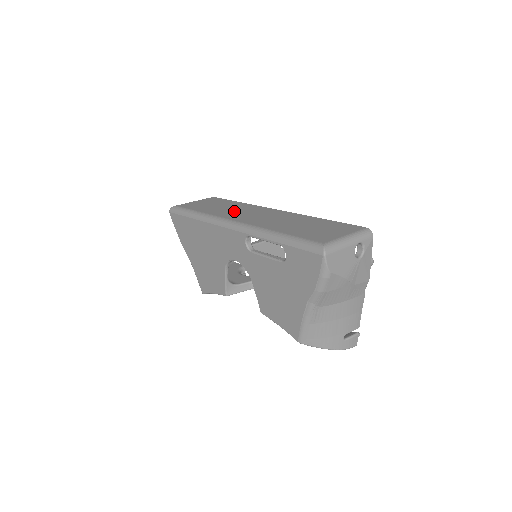
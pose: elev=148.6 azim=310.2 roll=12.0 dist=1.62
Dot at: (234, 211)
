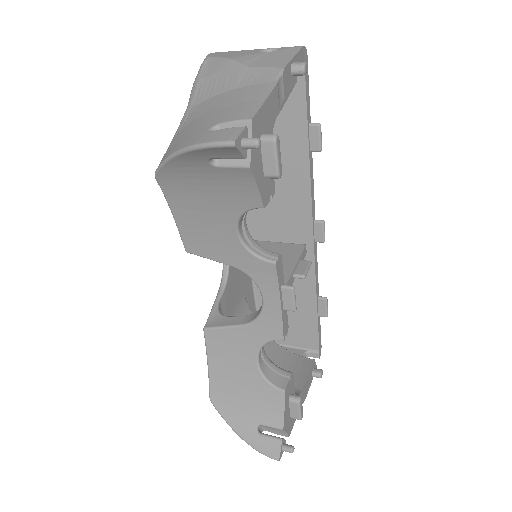
Dot at: occluded
